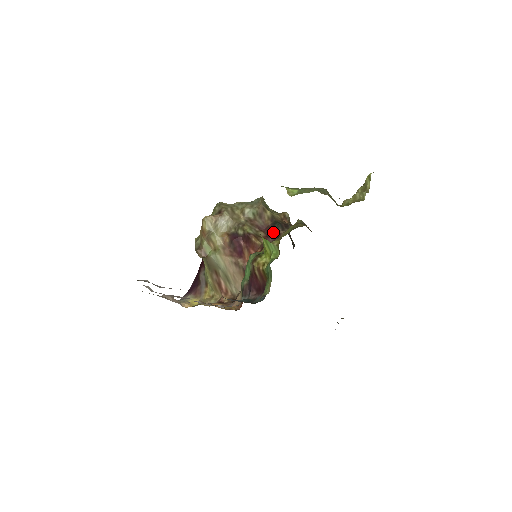
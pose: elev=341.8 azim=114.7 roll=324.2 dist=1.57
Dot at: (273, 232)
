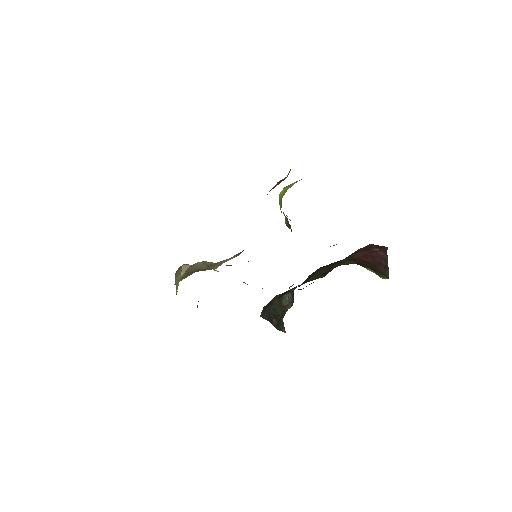
Dot at: occluded
